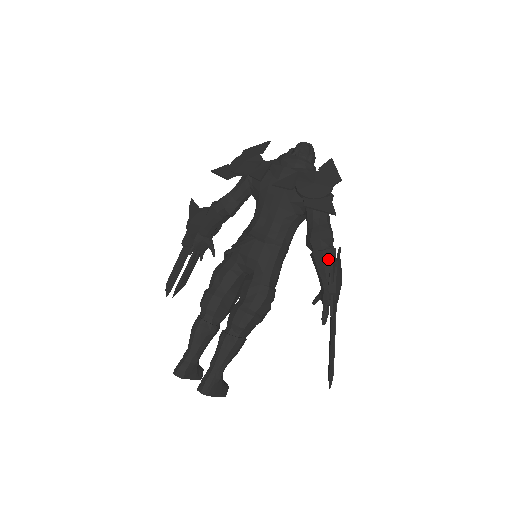
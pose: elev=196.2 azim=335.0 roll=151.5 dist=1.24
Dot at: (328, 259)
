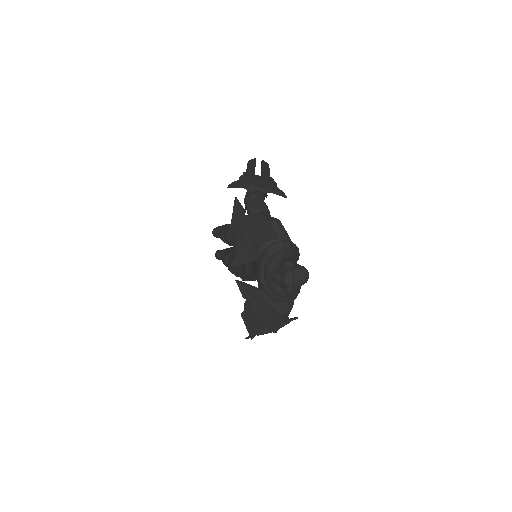
Dot at: occluded
